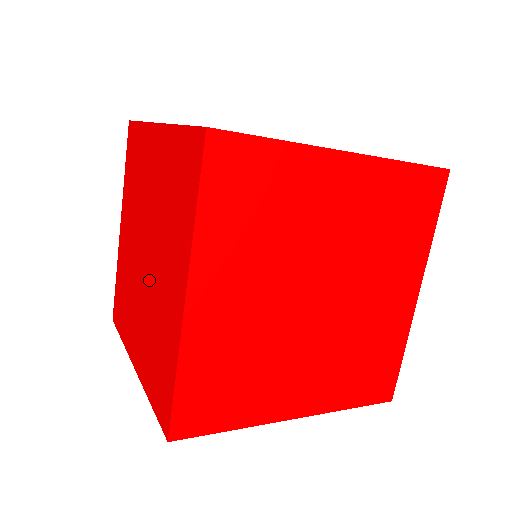
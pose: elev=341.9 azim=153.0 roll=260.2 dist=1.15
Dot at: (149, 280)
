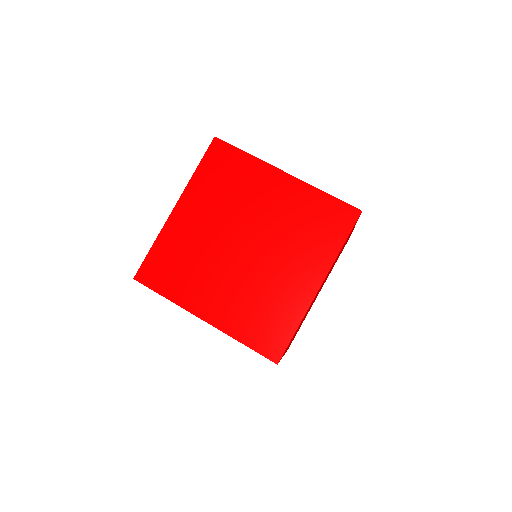
Dot at: occluded
